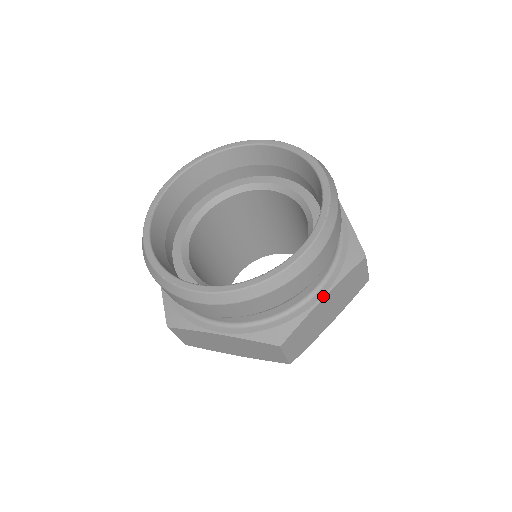
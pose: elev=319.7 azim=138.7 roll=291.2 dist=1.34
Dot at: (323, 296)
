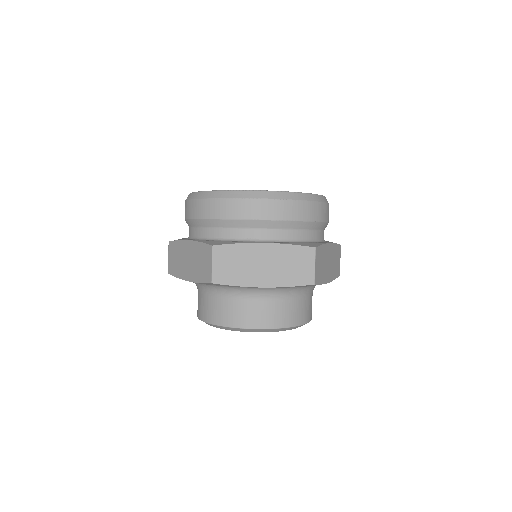
Dot at: (329, 242)
